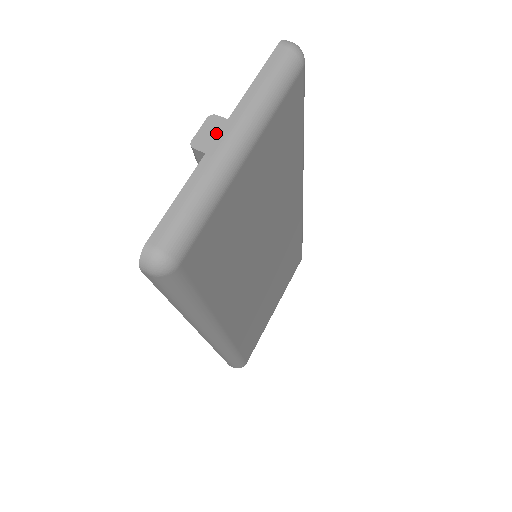
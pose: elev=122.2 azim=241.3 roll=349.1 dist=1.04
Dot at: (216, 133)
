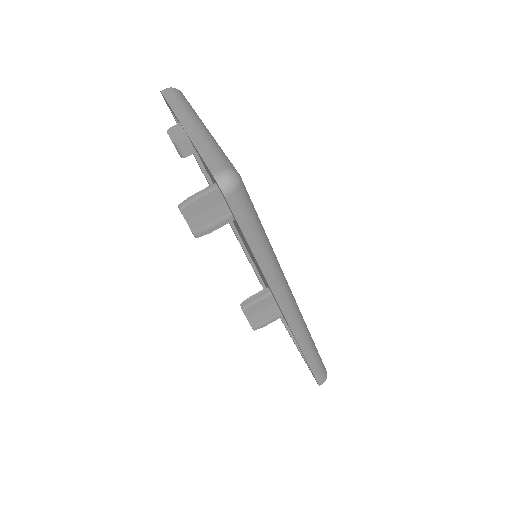
Dot at: (180, 130)
